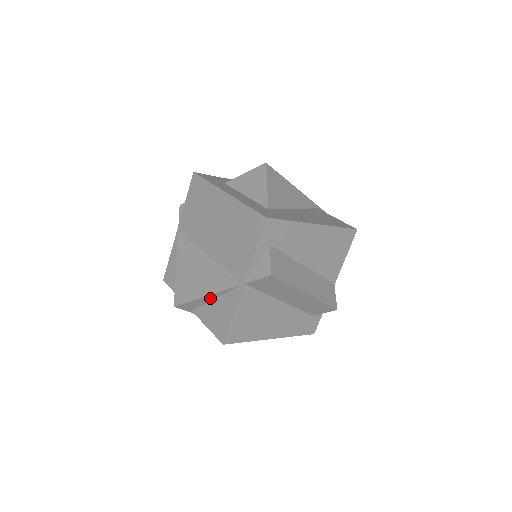
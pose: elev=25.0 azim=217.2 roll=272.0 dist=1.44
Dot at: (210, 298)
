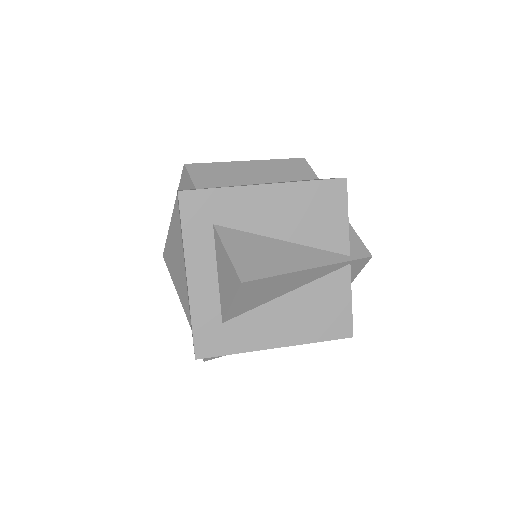
Dot at: occluded
